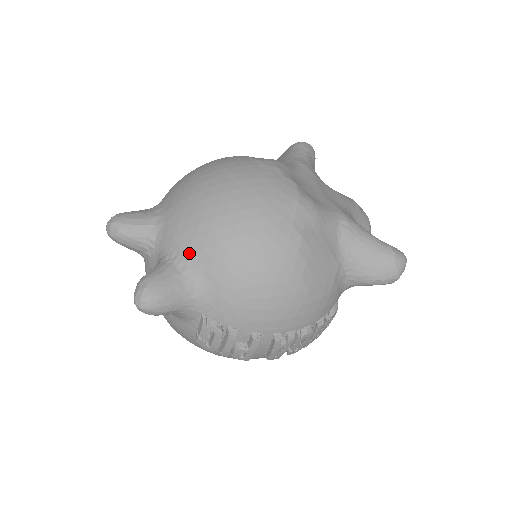
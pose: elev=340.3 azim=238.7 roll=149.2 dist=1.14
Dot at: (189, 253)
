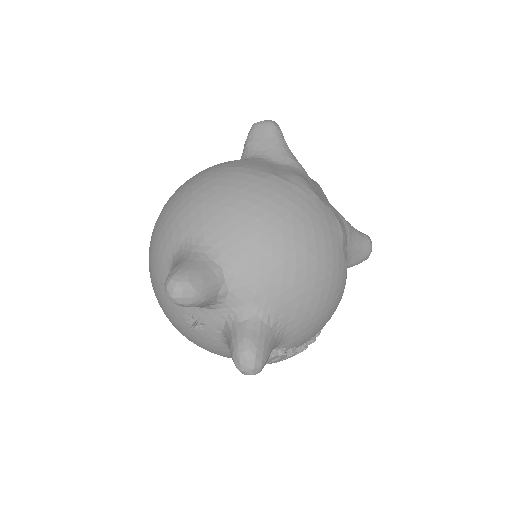
Dot at: (276, 307)
